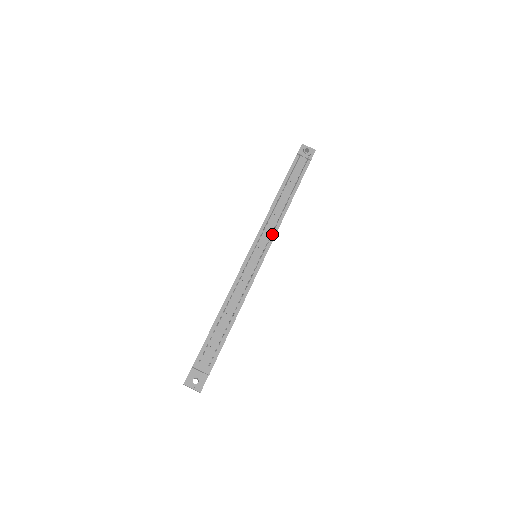
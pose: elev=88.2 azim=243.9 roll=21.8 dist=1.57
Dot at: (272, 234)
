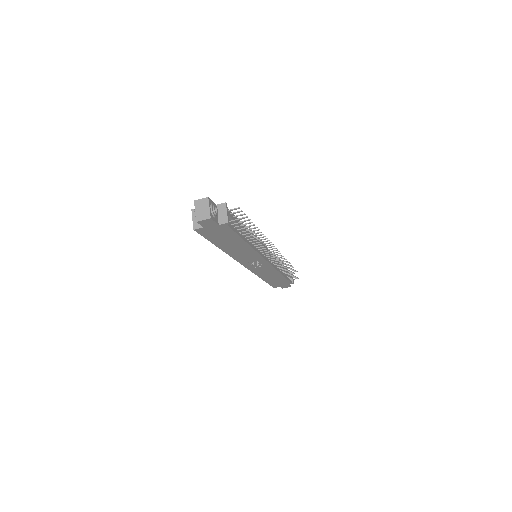
Dot at: (273, 264)
